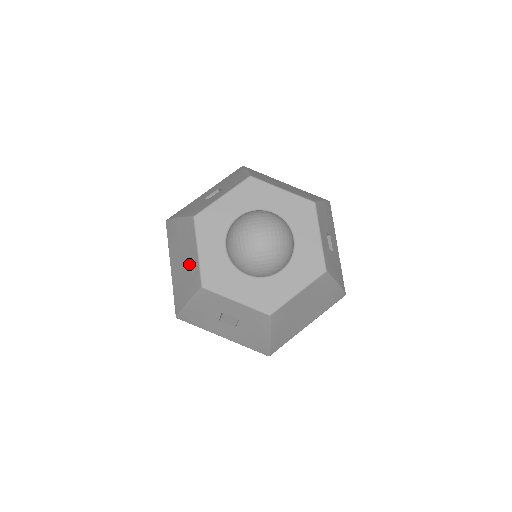
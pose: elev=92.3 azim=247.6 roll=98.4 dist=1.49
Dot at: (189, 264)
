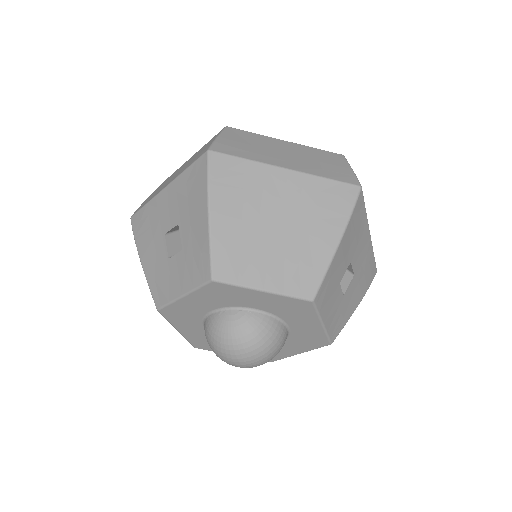
Dot at: occluded
